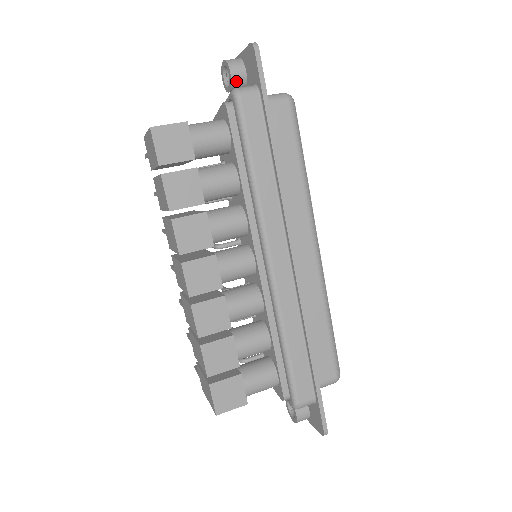
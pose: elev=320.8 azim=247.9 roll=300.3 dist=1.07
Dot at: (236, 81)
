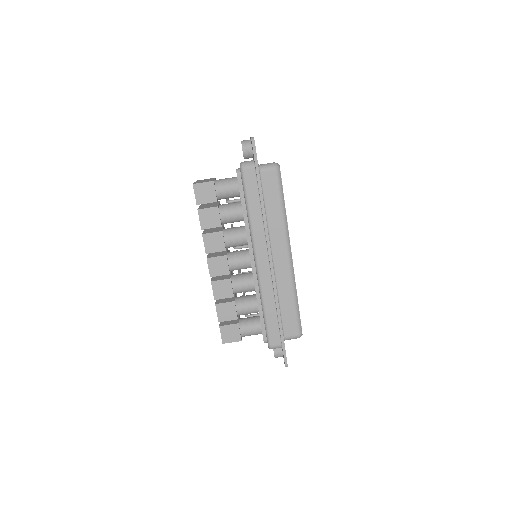
Dot at: (246, 155)
